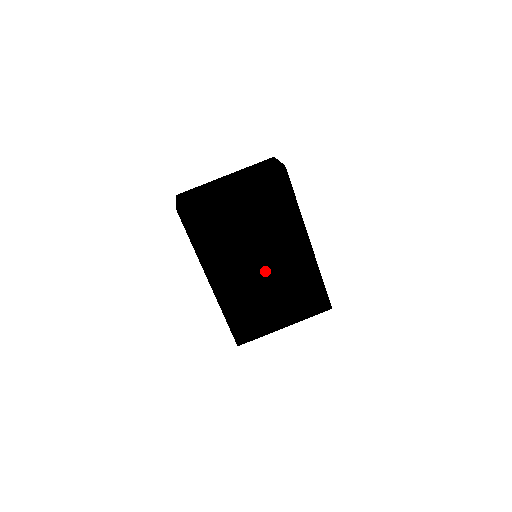
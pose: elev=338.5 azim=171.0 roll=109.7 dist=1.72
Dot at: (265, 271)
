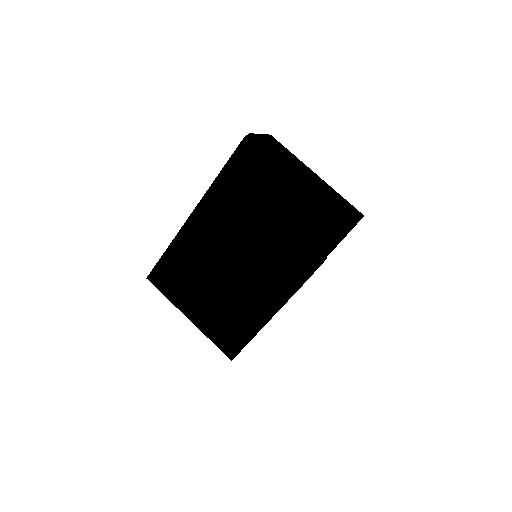
Dot at: (233, 266)
